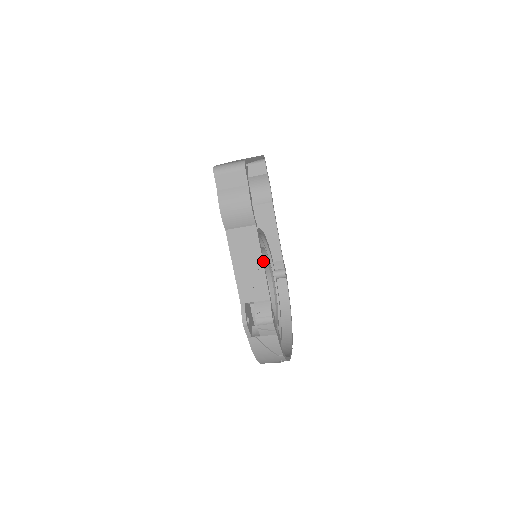
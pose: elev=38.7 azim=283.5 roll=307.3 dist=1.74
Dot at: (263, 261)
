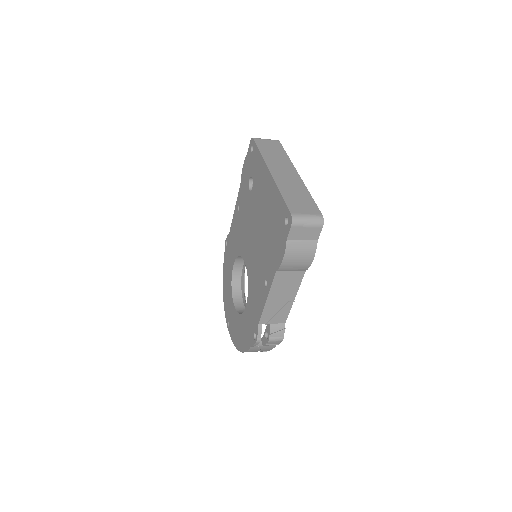
Dot at: (294, 296)
